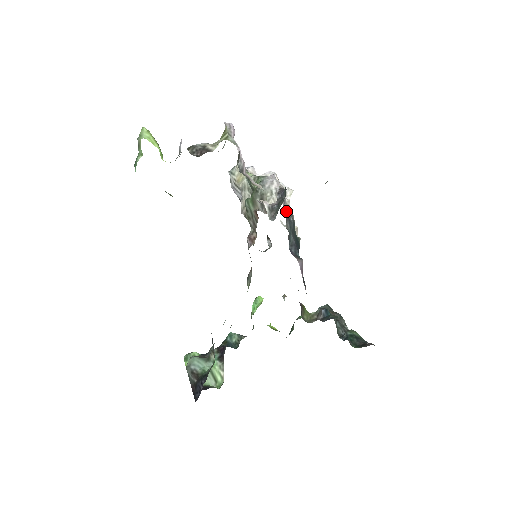
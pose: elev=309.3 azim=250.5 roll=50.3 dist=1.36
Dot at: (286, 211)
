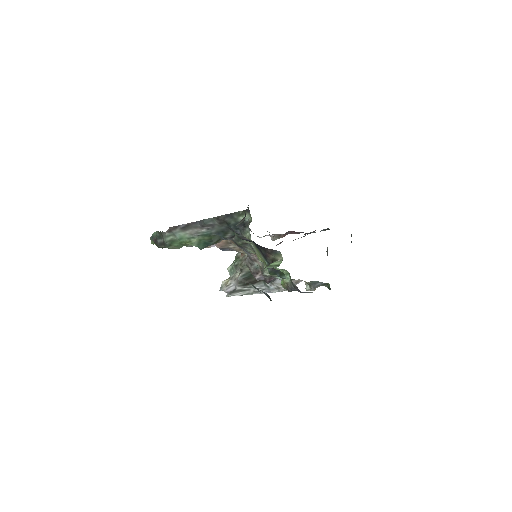
Dot at: occluded
